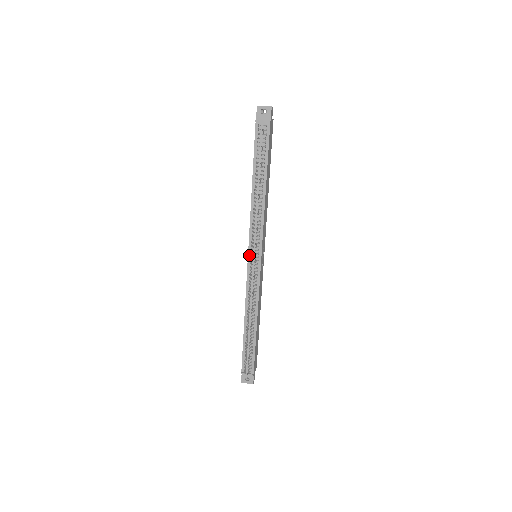
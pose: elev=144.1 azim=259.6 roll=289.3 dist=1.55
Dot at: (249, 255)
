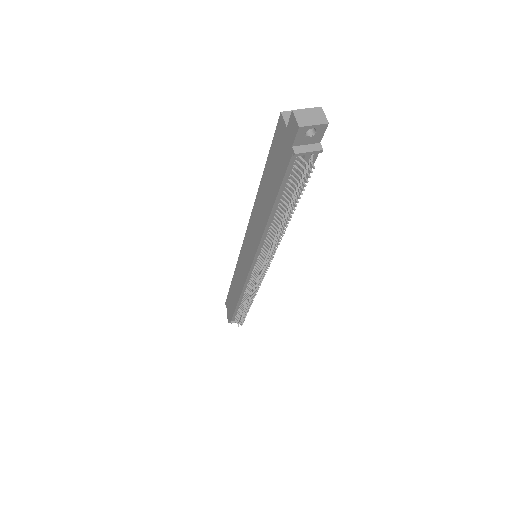
Dot at: (252, 267)
